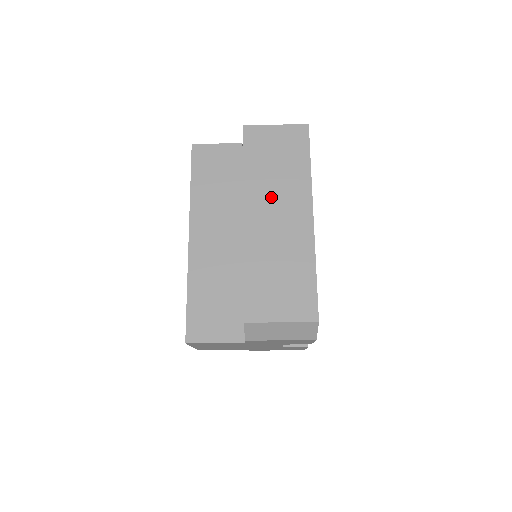
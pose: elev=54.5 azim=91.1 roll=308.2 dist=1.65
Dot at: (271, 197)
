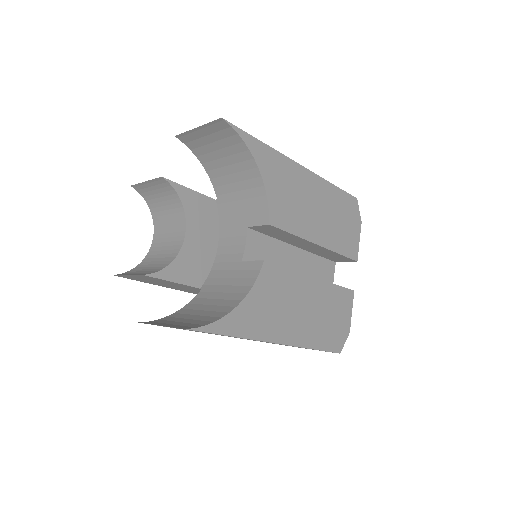
Dot at: occluded
